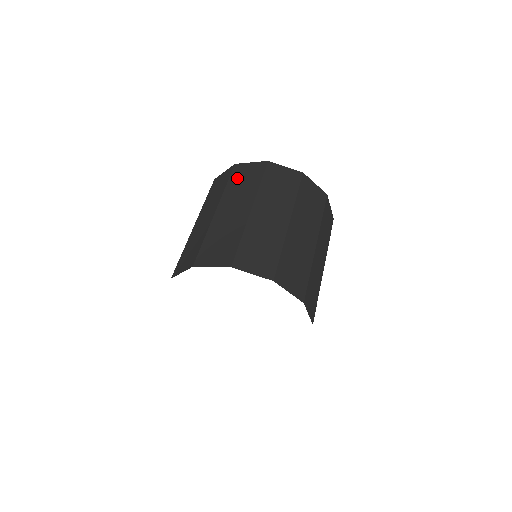
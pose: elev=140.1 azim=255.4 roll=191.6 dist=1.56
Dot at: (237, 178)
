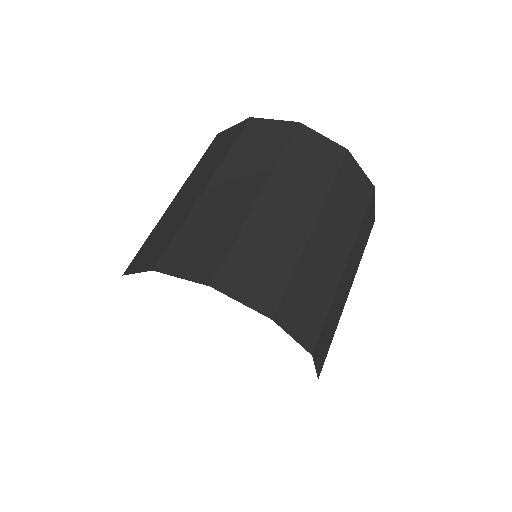
Dot at: (211, 150)
